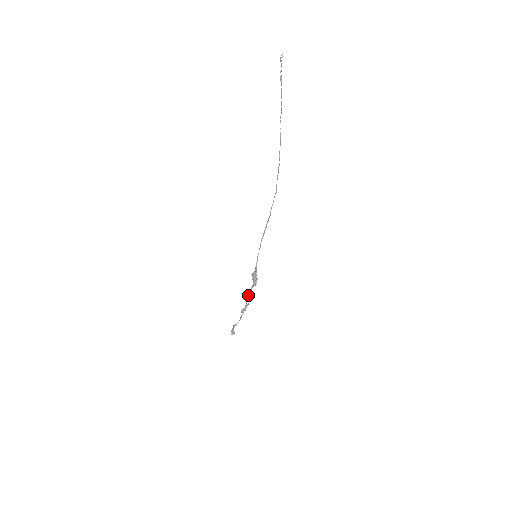
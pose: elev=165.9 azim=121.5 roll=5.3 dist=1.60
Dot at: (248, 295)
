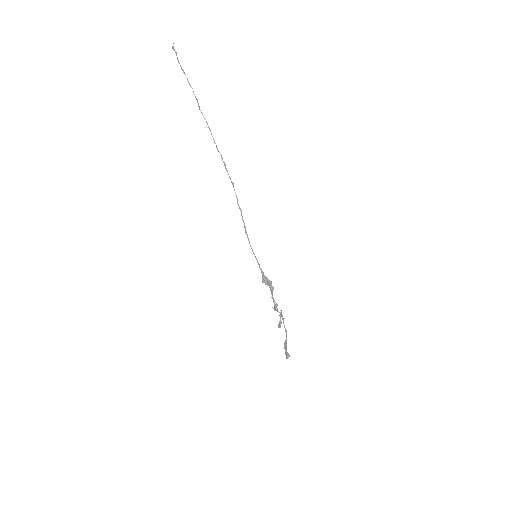
Dot at: occluded
